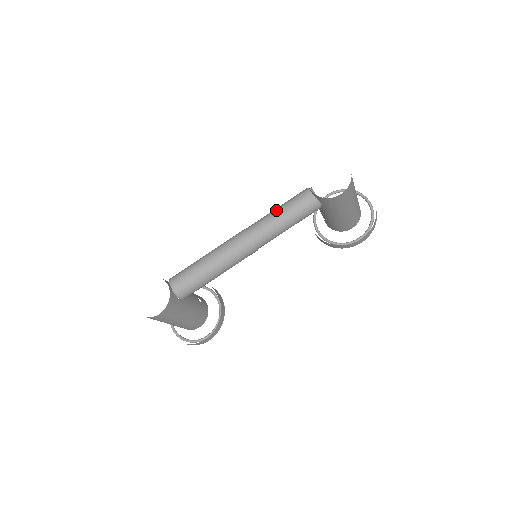
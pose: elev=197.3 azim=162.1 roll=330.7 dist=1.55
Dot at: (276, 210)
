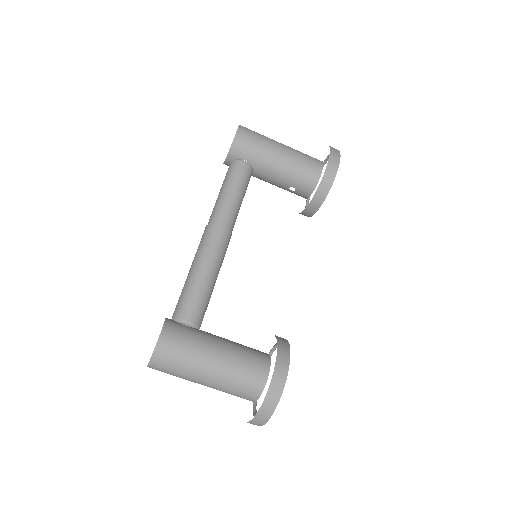
Dot at: occluded
